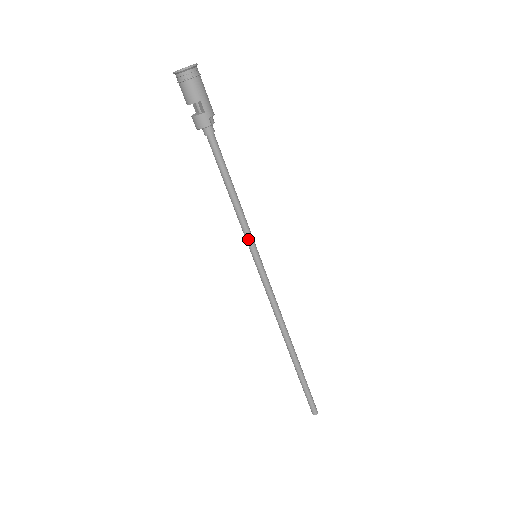
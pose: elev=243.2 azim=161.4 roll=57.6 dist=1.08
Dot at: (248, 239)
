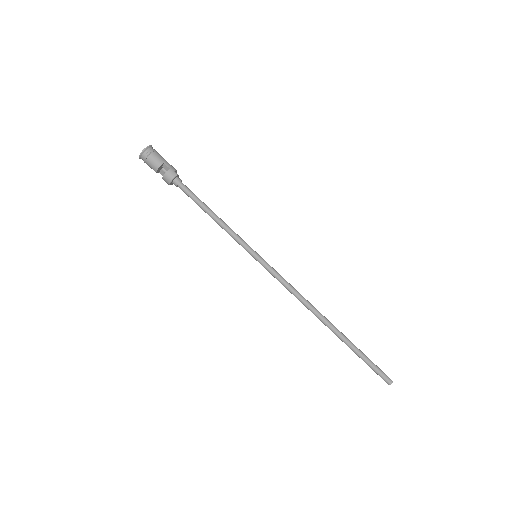
Dot at: (243, 244)
